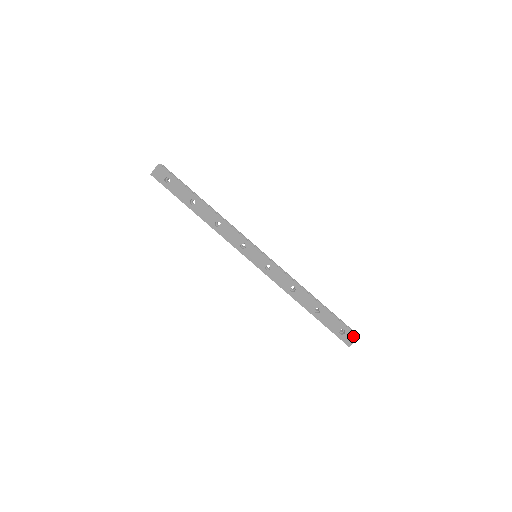
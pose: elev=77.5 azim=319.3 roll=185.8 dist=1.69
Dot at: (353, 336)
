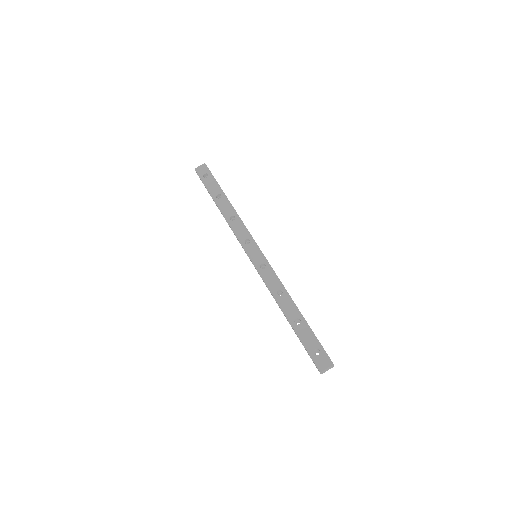
Dot at: (328, 360)
